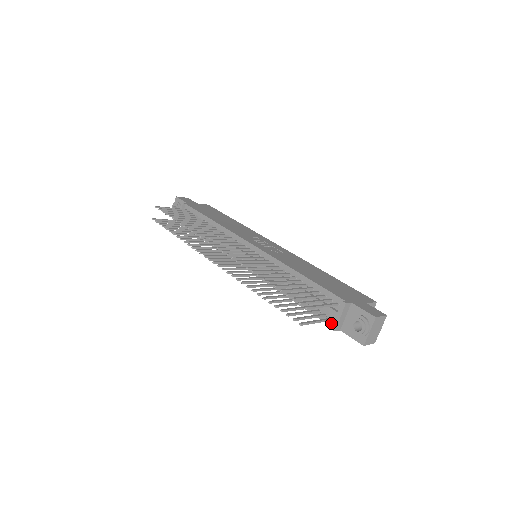
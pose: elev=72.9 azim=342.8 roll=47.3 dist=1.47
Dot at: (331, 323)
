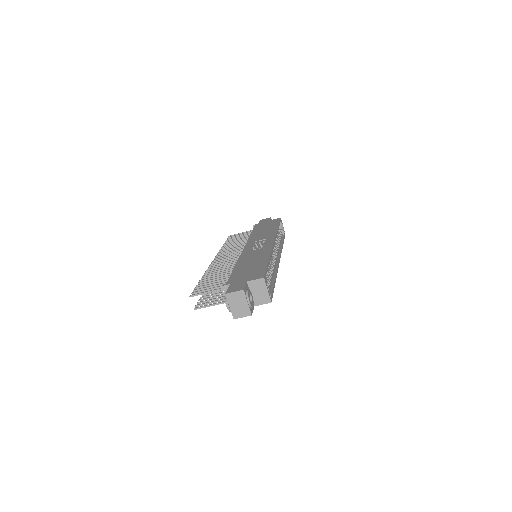
Dot at: occluded
